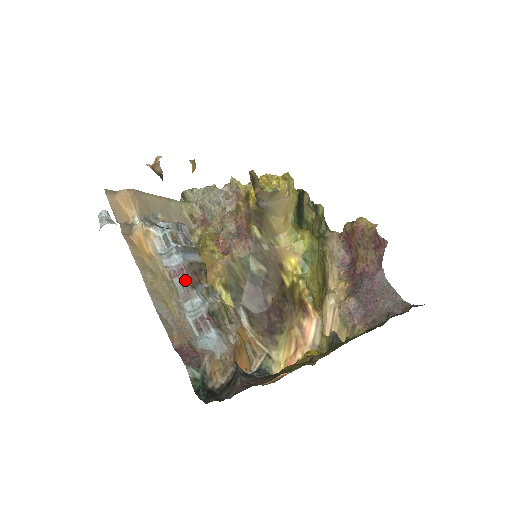
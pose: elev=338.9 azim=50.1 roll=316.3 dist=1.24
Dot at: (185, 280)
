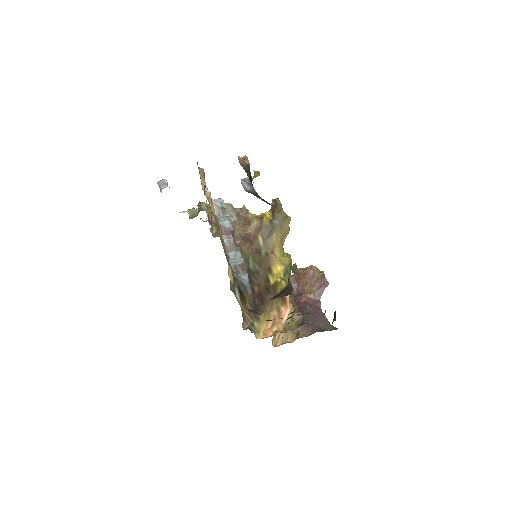
Dot at: (233, 238)
